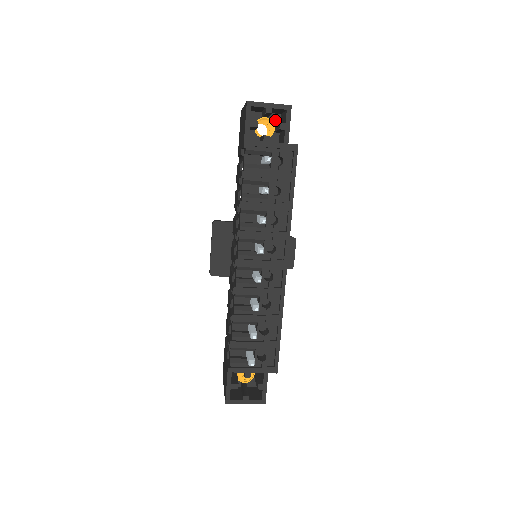
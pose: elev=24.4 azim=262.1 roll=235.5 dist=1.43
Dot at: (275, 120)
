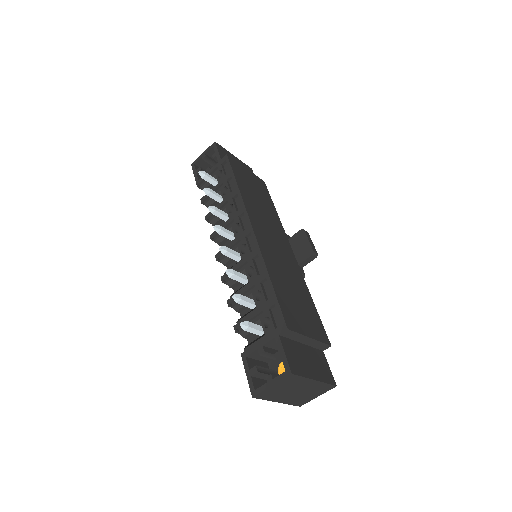
Dot at: occluded
